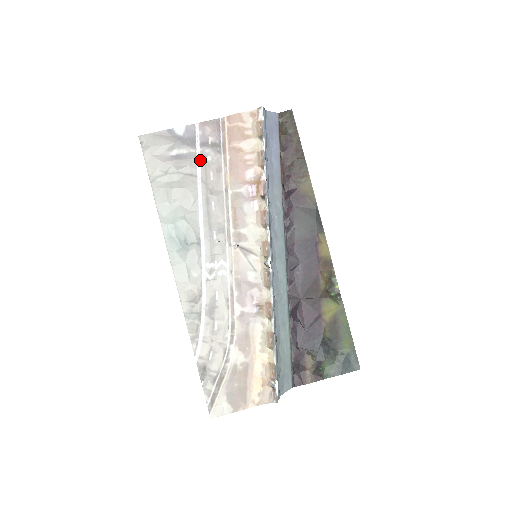
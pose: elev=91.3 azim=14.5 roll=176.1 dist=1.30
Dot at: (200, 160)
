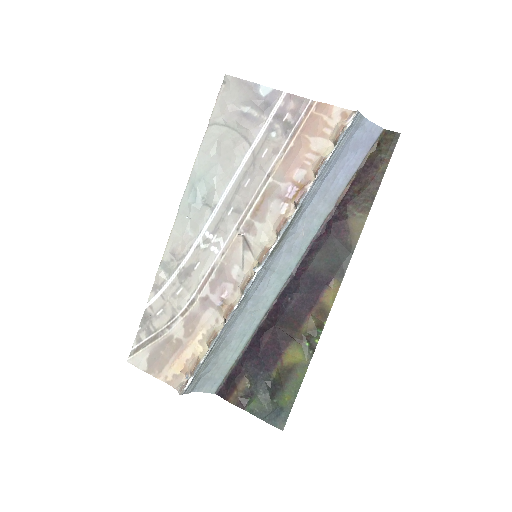
Dot at: (264, 131)
